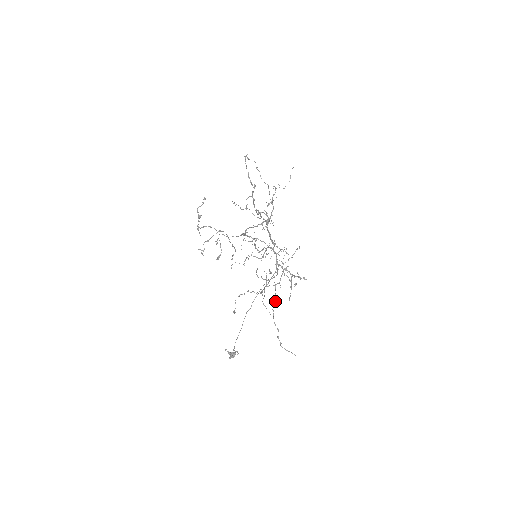
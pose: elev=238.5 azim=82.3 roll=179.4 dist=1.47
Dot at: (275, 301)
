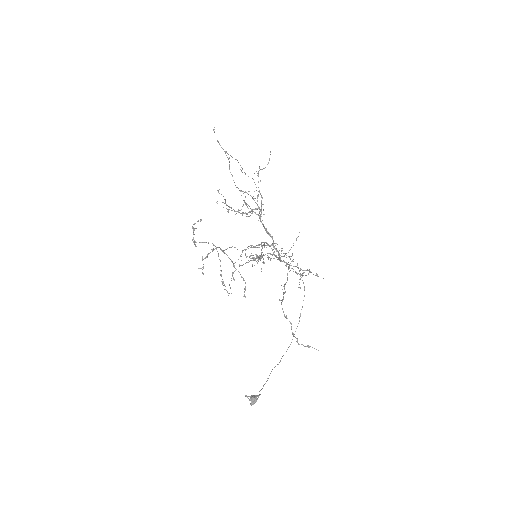
Dot at: occluded
